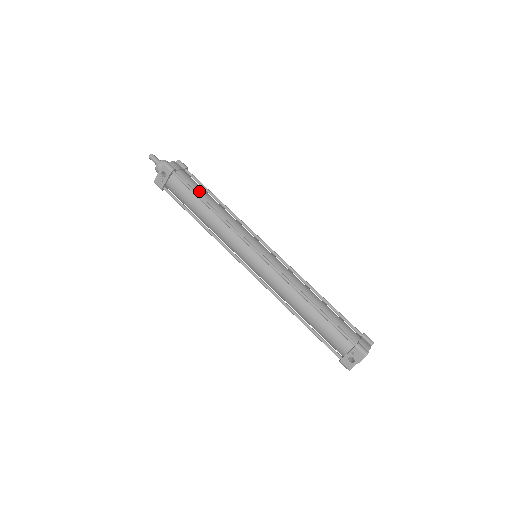
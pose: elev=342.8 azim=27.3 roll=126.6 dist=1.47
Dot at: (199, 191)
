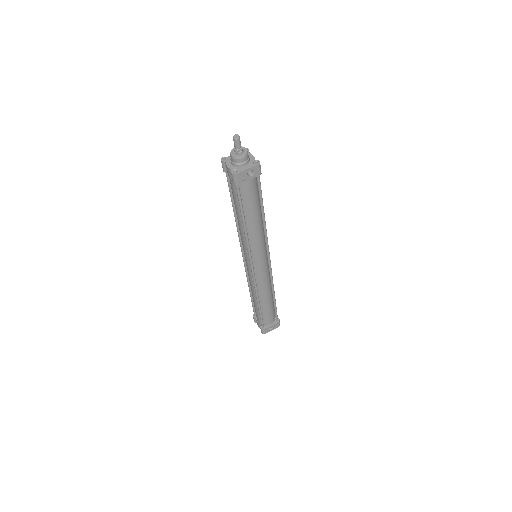
Dot at: occluded
